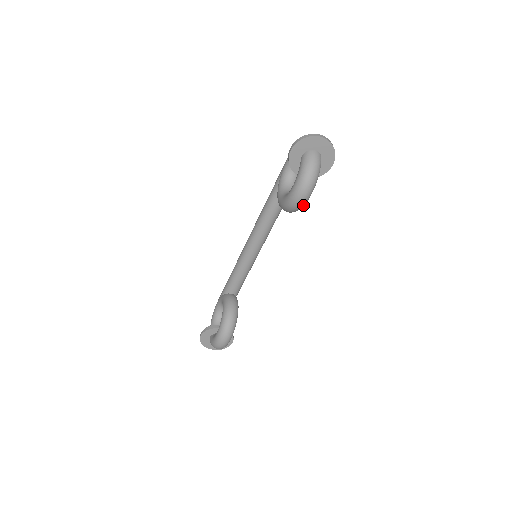
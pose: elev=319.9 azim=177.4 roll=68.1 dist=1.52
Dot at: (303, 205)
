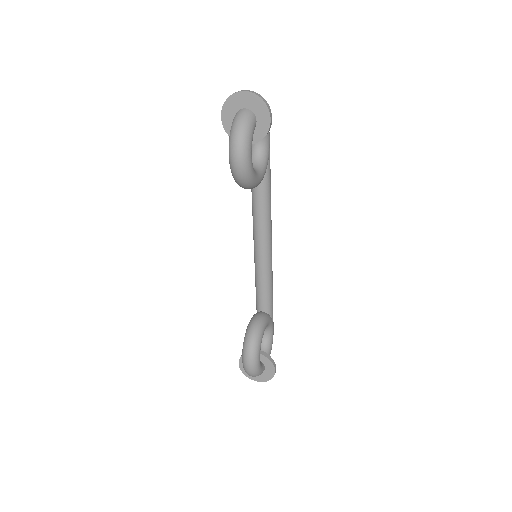
Dot at: (246, 171)
